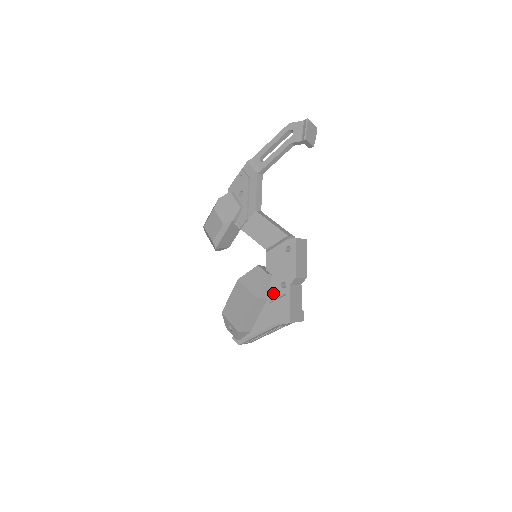
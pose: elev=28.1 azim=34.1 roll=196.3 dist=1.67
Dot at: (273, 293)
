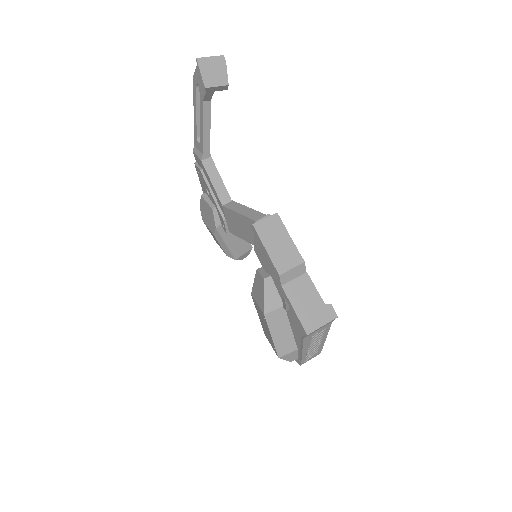
Dot at: occluded
